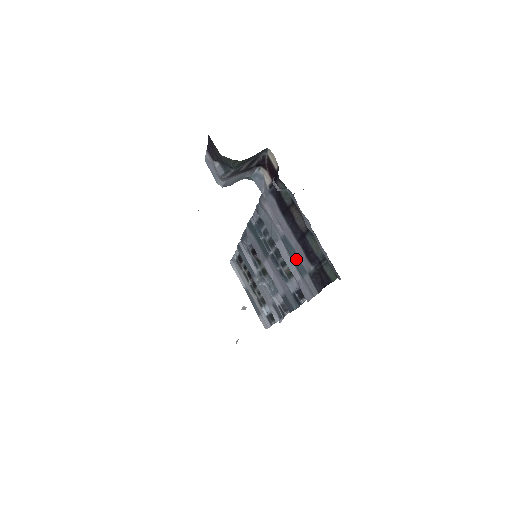
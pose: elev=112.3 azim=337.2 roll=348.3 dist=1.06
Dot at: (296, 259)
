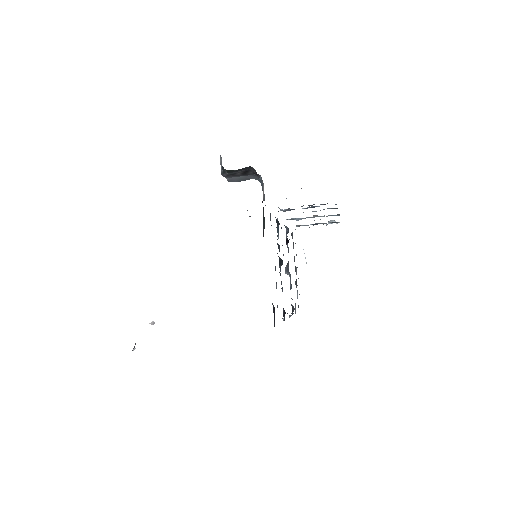
Dot at: occluded
